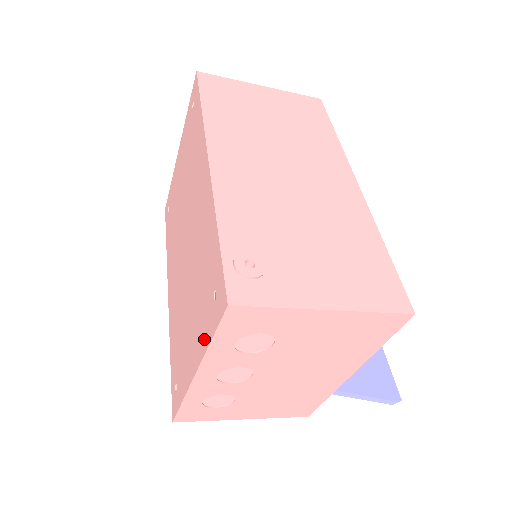
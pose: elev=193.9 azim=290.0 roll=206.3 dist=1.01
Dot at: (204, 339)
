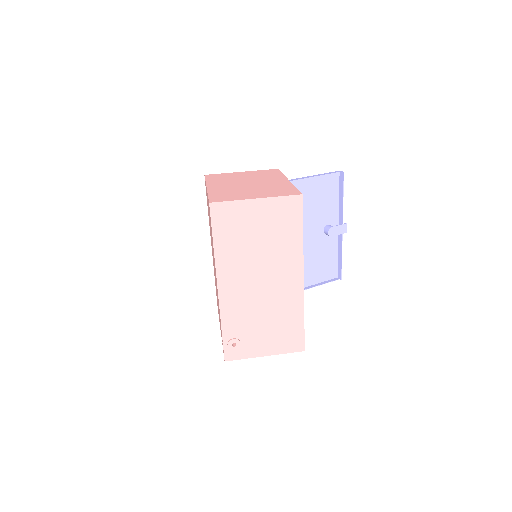
Dot at: occluded
